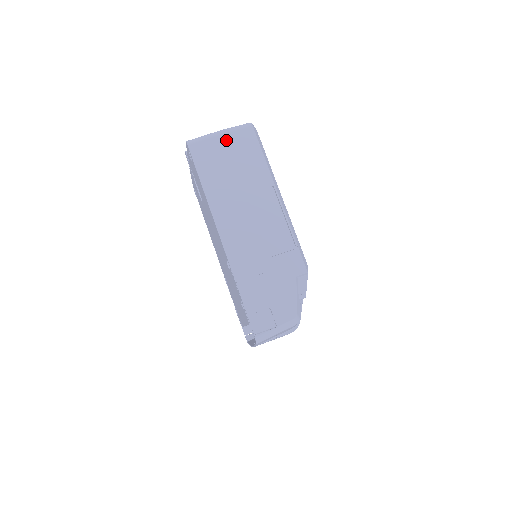
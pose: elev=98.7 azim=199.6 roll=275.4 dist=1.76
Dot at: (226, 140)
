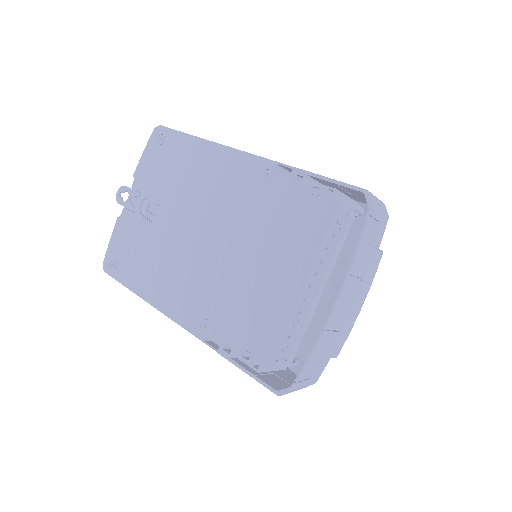
Dot at: occluded
